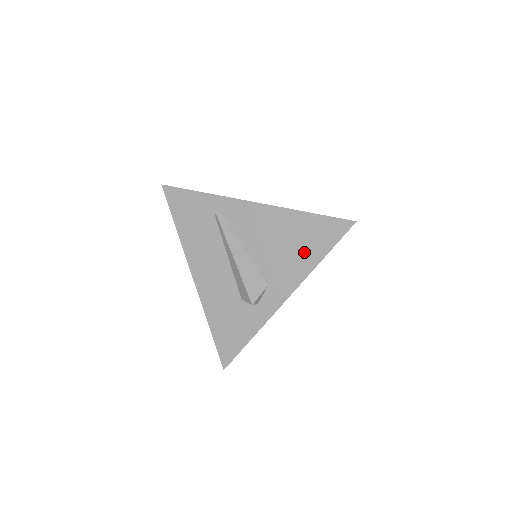
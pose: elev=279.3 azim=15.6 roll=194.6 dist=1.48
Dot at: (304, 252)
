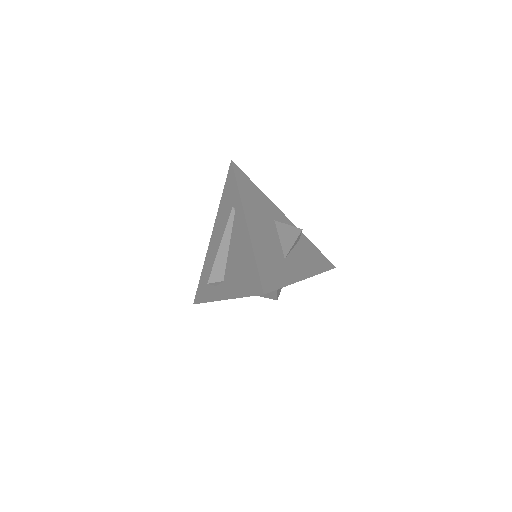
Dot at: (241, 282)
